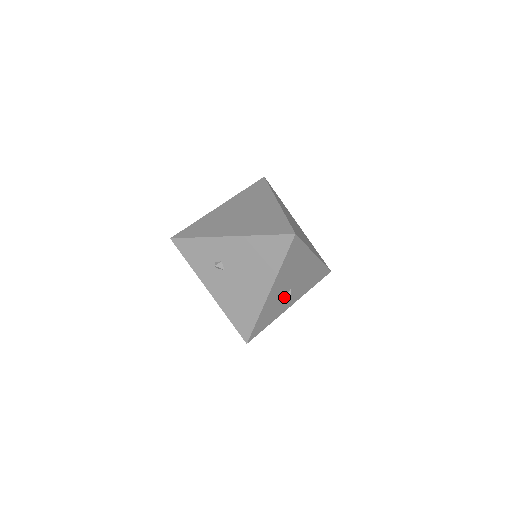
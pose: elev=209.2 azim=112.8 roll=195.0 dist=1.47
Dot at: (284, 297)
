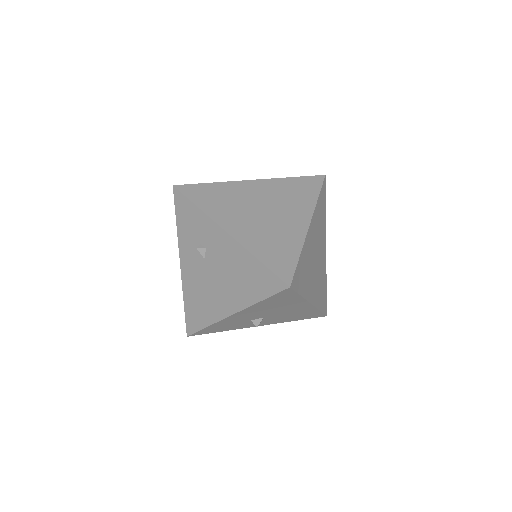
Dot at: (252, 320)
